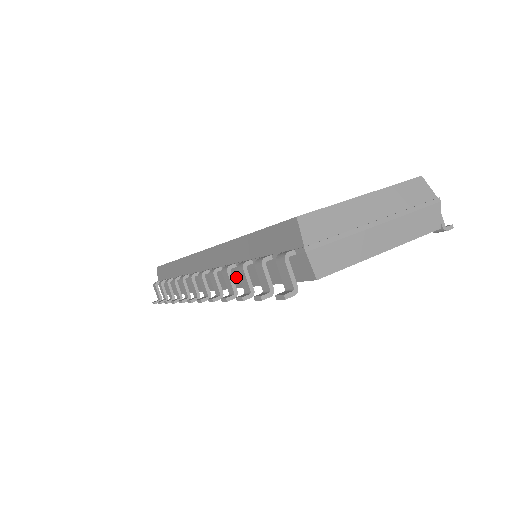
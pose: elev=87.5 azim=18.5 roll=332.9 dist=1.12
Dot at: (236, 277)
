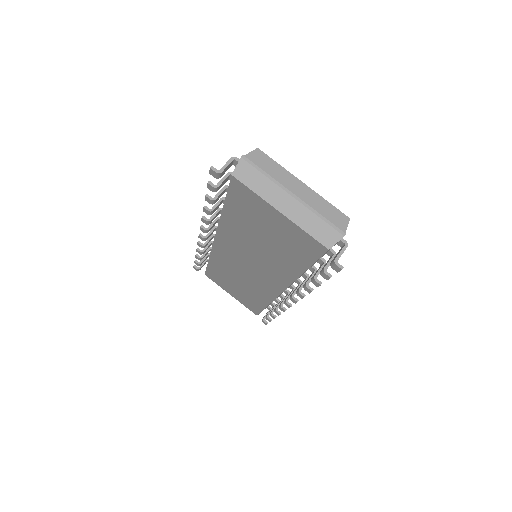
Dot at: occluded
